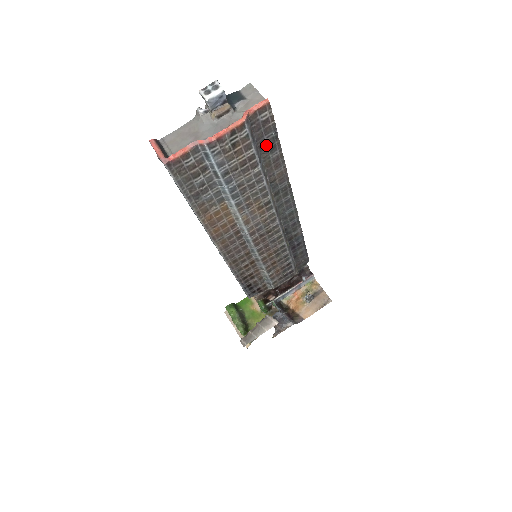
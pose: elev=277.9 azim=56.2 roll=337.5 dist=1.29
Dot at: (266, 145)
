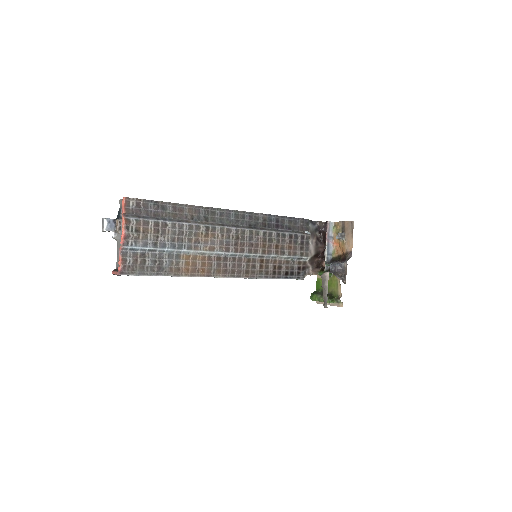
Dot at: (157, 211)
